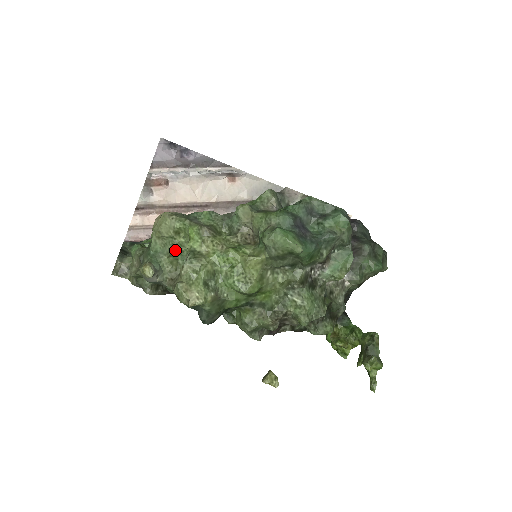
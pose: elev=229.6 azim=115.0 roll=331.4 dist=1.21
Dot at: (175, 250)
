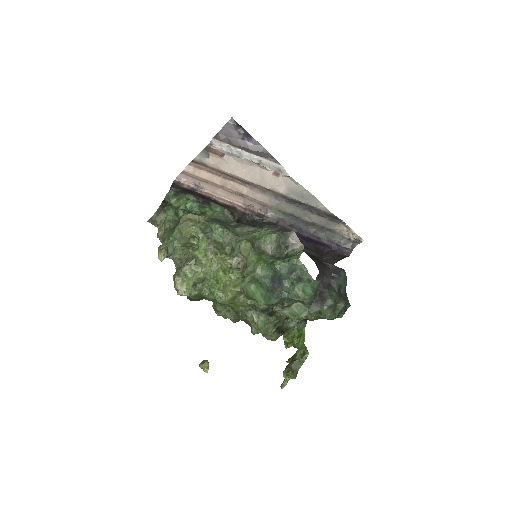
Dot at: (188, 245)
